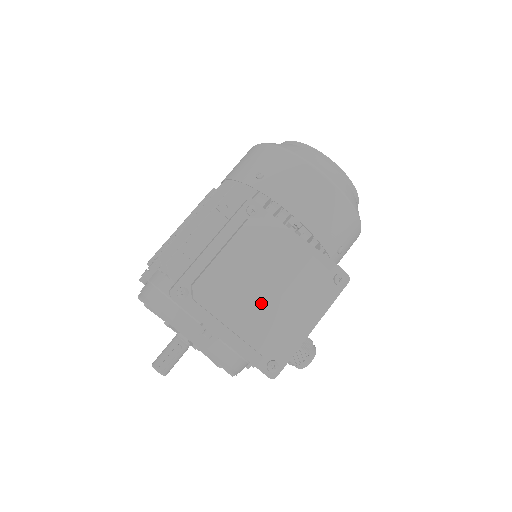
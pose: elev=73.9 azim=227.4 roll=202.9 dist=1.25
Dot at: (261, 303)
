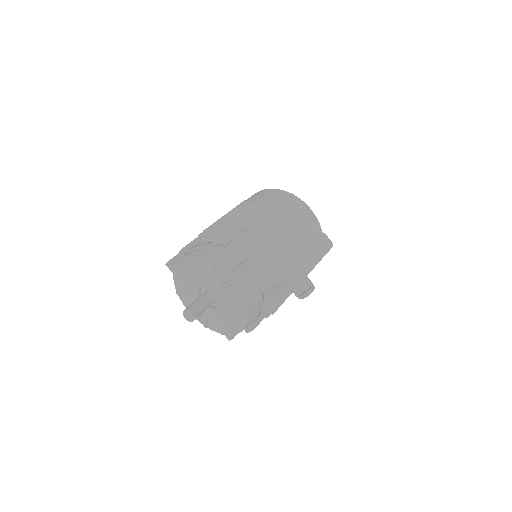
Dot at: (289, 240)
